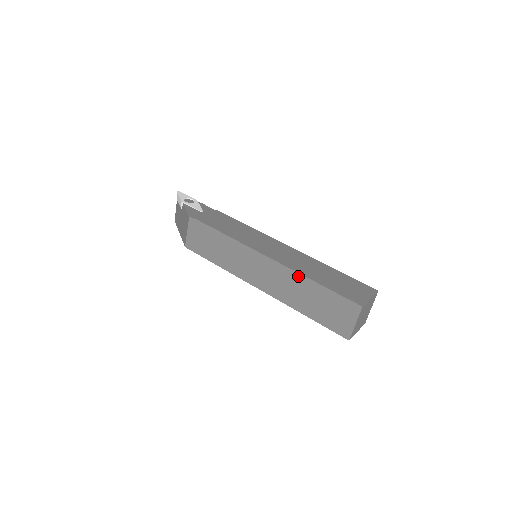
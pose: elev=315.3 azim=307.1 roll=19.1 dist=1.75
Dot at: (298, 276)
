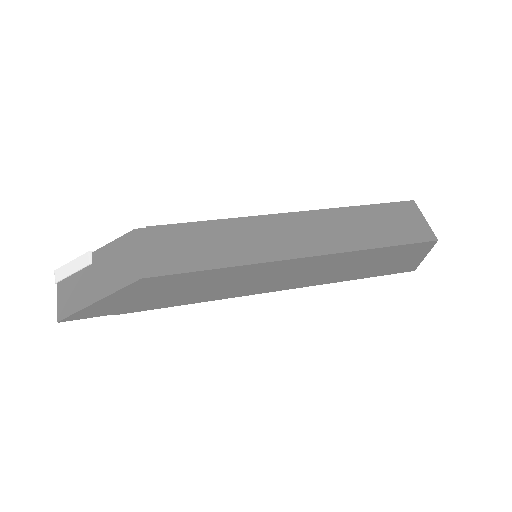
Dot at: (336, 211)
